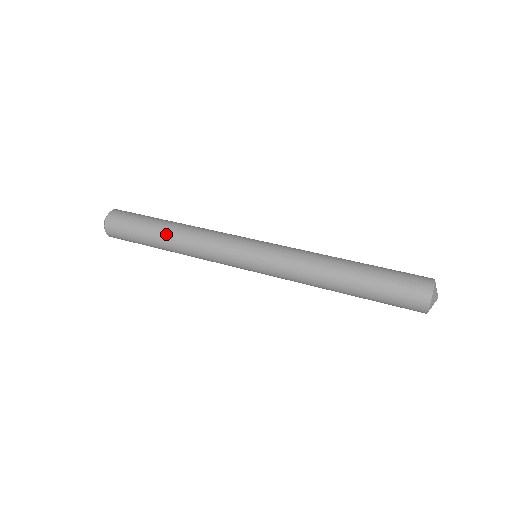
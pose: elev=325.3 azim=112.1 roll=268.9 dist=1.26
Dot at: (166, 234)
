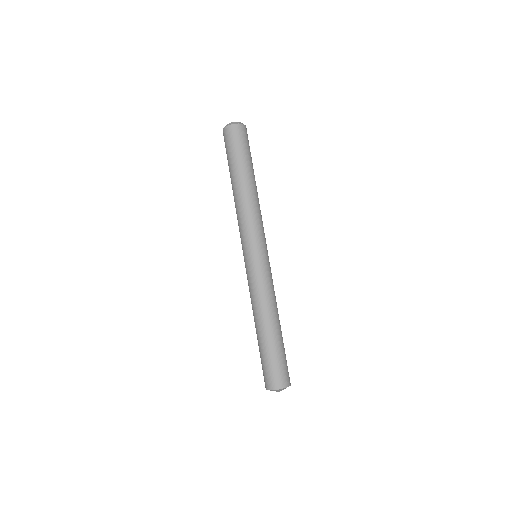
Dot at: (232, 185)
